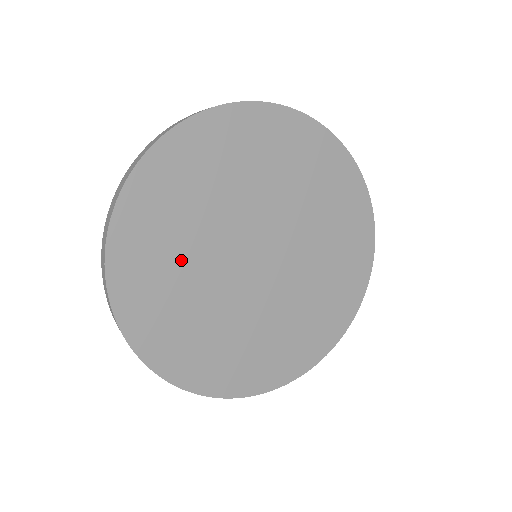
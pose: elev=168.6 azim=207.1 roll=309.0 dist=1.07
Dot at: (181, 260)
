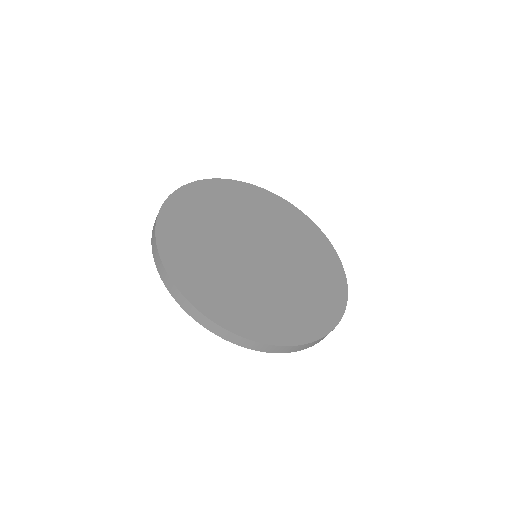
Dot at: (236, 210)
